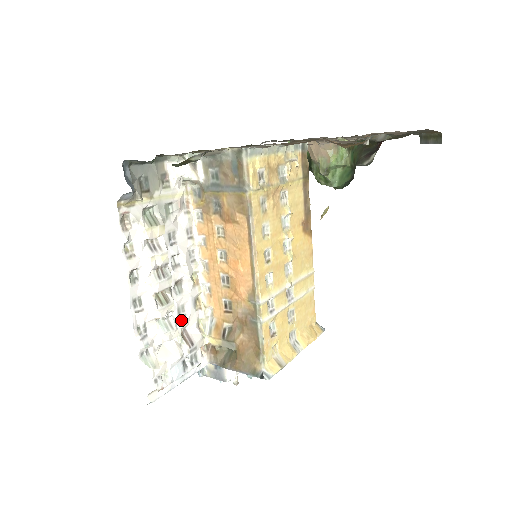
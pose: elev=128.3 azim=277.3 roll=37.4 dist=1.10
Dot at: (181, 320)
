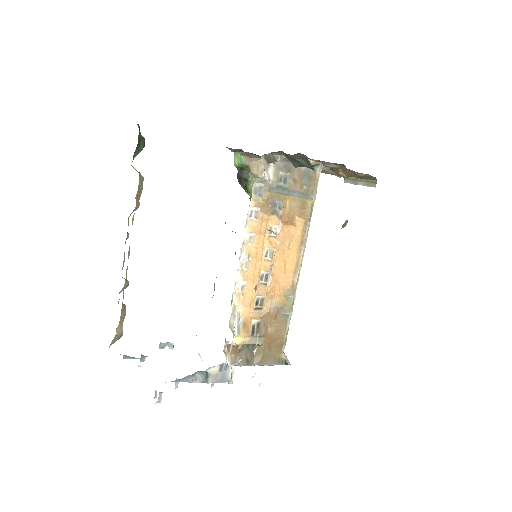
Dot at: occluded
